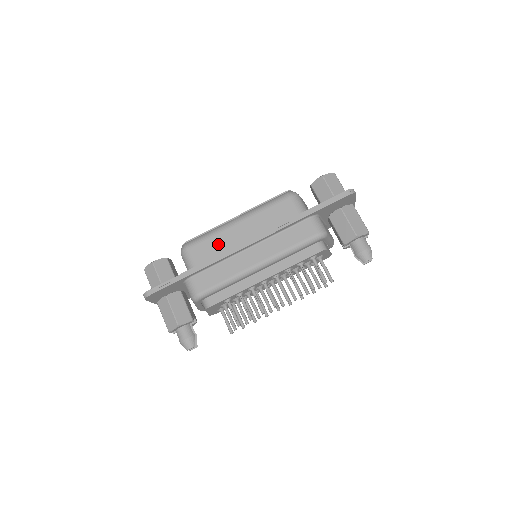
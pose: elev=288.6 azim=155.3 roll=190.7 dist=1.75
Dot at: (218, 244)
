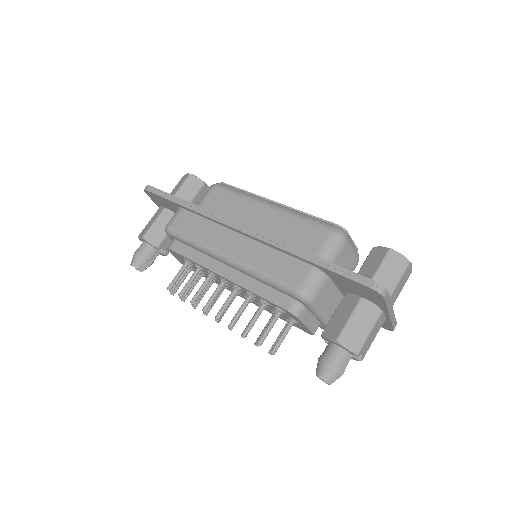
Dot at: (234, 208)
